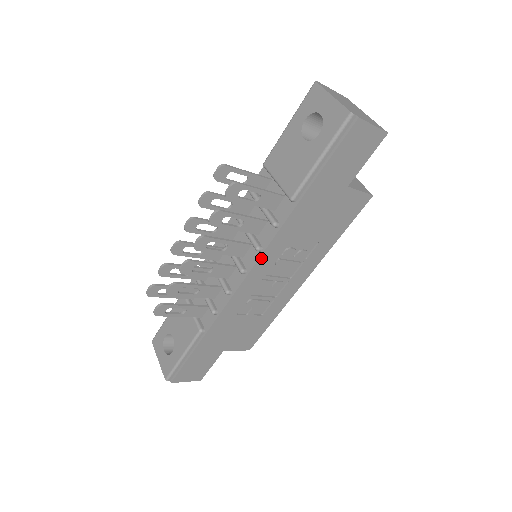
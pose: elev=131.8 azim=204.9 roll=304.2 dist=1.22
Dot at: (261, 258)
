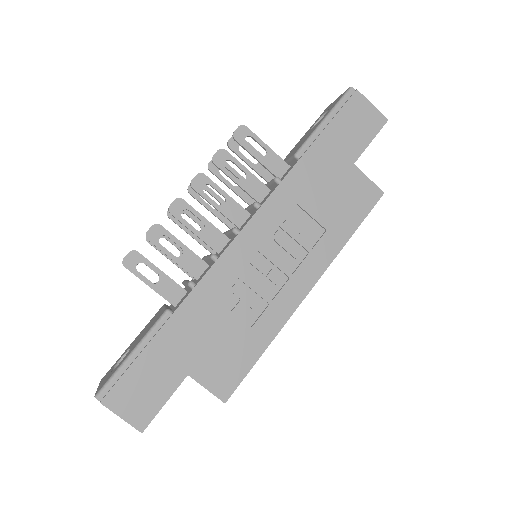
Dot at: (258, 214)
